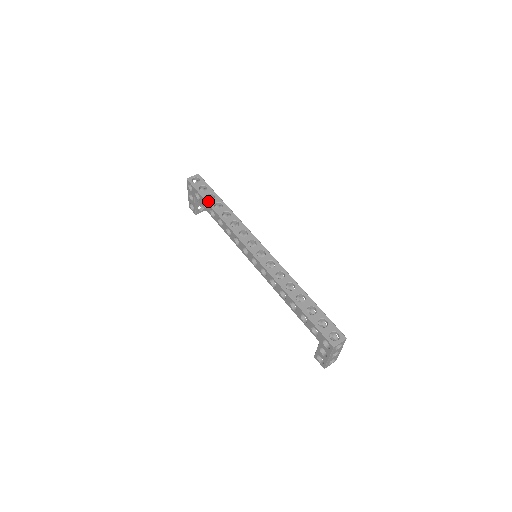
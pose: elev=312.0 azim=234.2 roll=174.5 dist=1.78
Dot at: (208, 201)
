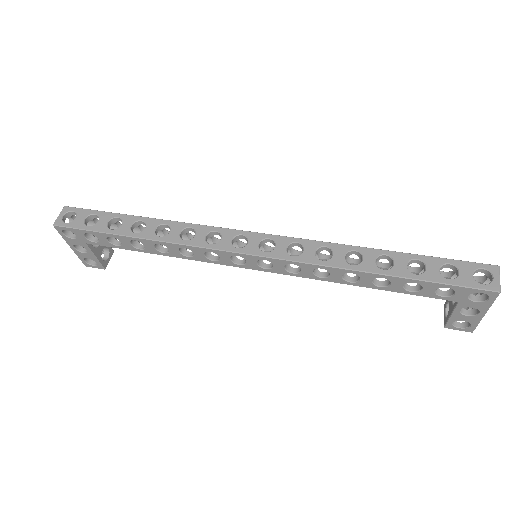
Dot at: (117, 232)
